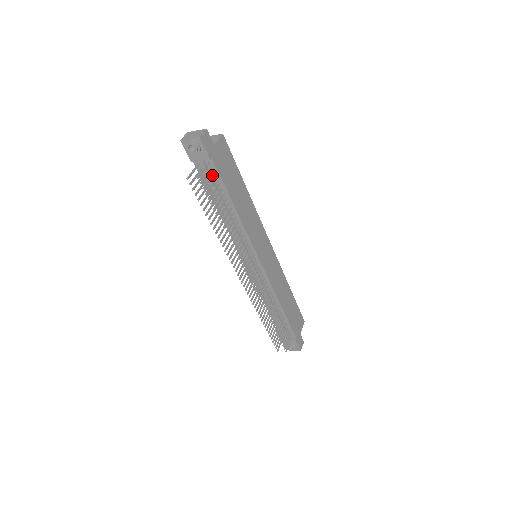
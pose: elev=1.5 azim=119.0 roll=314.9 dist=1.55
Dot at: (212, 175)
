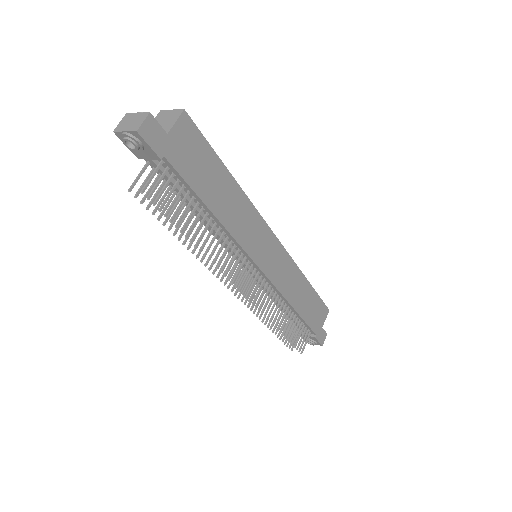
Dot at: (169, 178)
